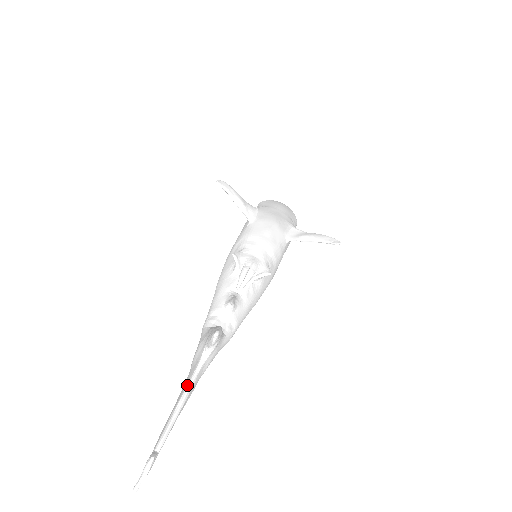
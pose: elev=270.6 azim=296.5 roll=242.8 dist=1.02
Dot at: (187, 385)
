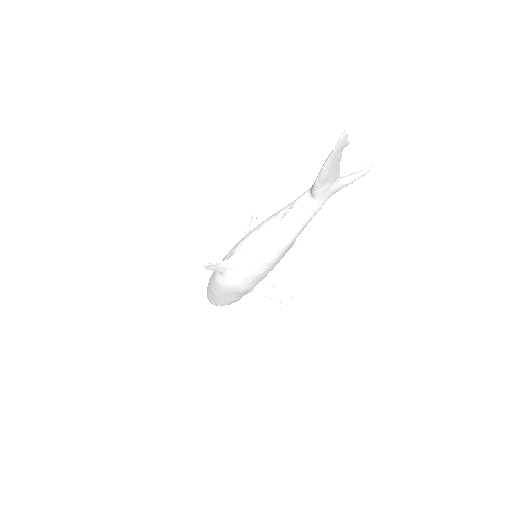
Dot at: (339, 168)
